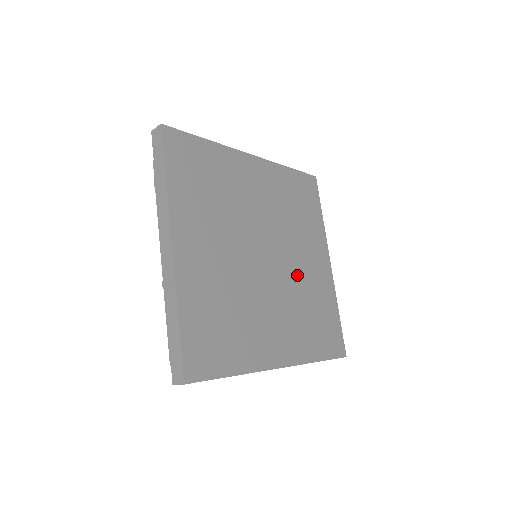
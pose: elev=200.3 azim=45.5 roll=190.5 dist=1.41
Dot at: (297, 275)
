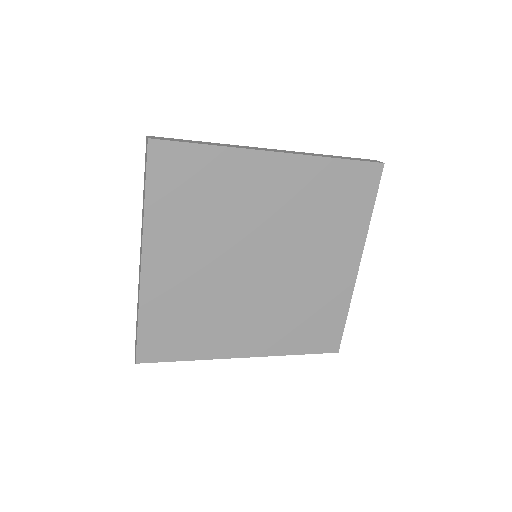
Dot at: (299, 280)
